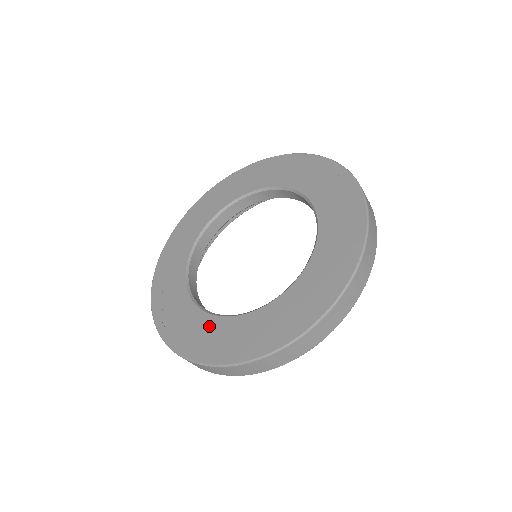
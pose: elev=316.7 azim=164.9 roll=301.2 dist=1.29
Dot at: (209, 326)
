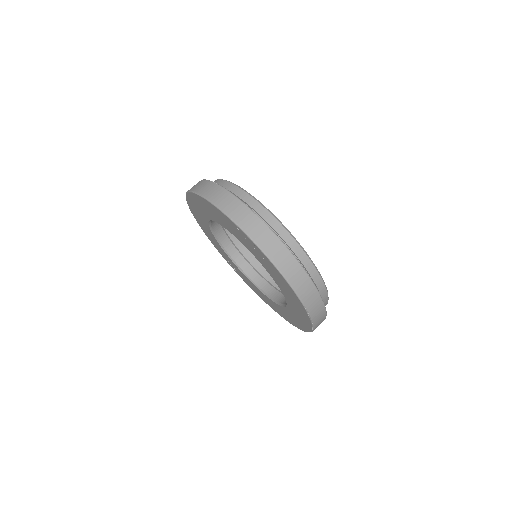
Dot at: (272, 303)
